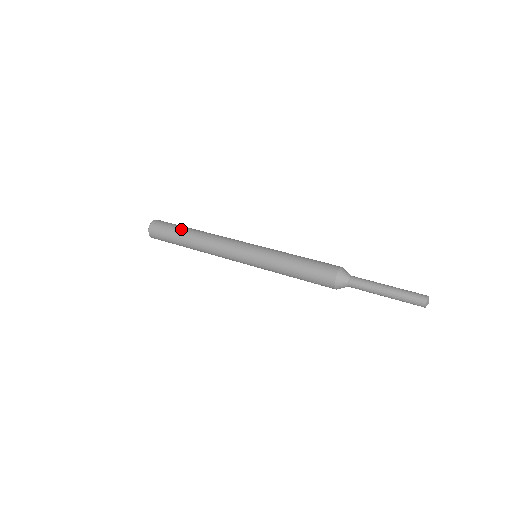
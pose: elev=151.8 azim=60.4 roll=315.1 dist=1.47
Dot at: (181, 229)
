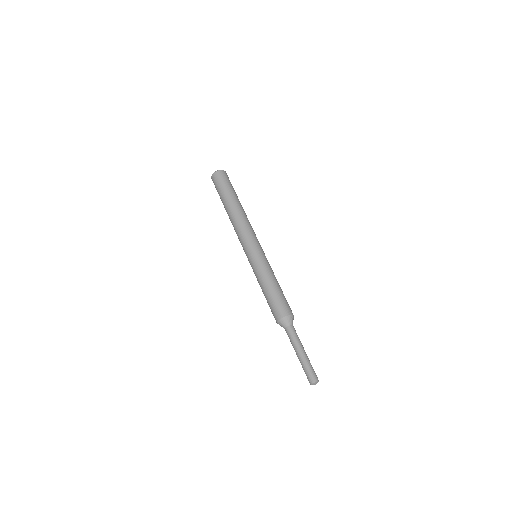
Dot at: (228, 195)
